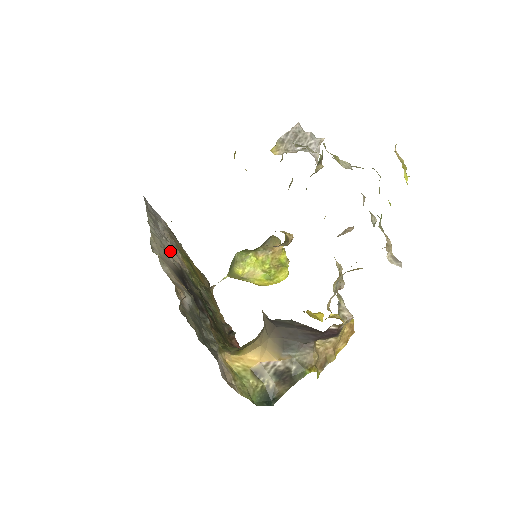
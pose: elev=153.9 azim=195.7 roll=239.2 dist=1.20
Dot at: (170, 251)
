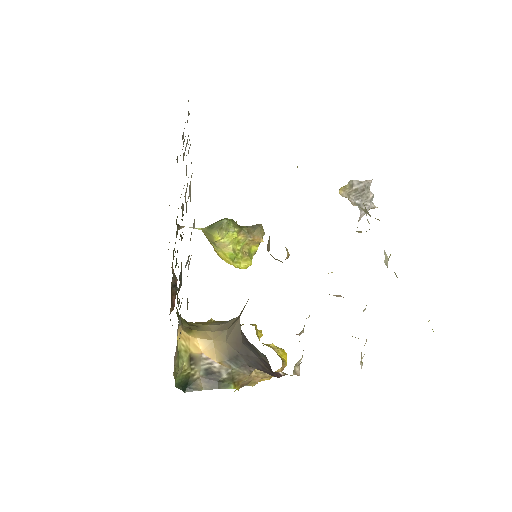
Dot at: occluded
